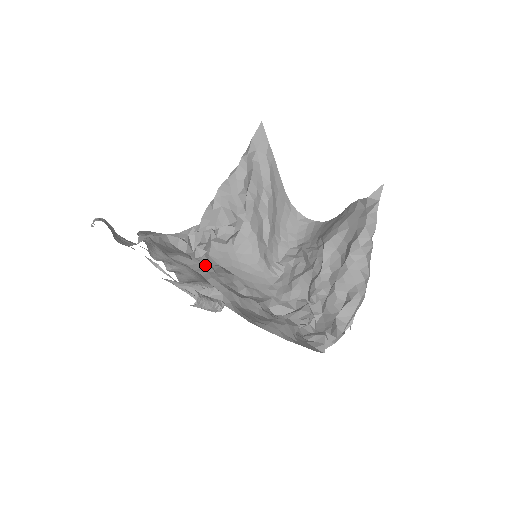
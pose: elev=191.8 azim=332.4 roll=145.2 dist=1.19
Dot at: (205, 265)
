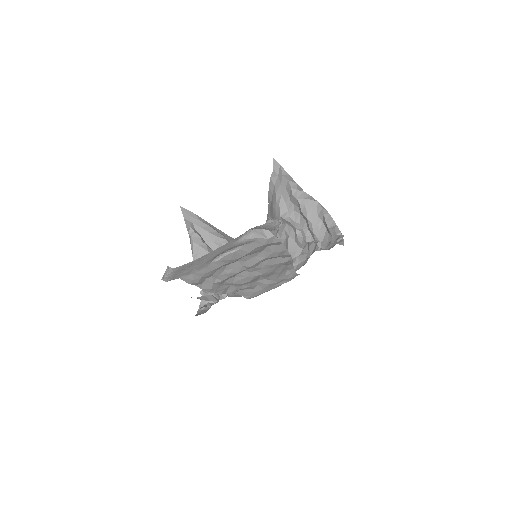
Dot at: occluded
